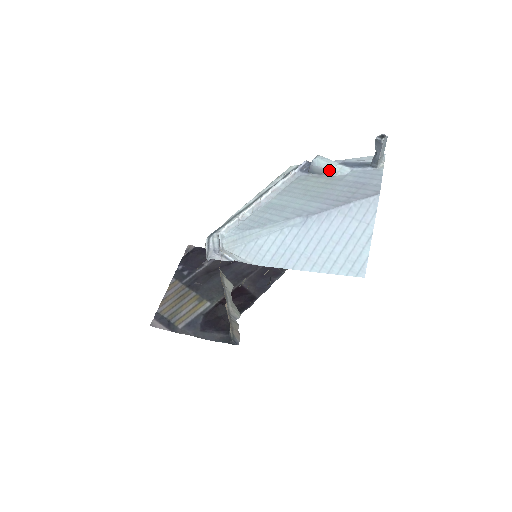
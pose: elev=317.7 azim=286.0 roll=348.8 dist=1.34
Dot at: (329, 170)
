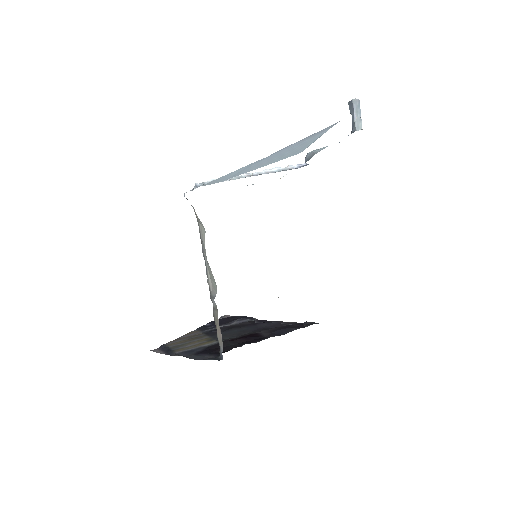
Dot at: (318, 150)
